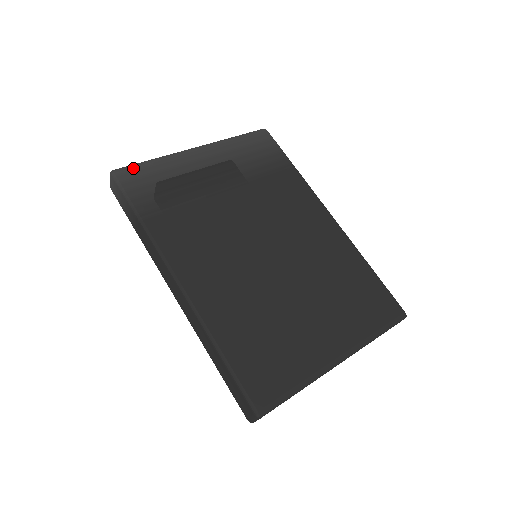
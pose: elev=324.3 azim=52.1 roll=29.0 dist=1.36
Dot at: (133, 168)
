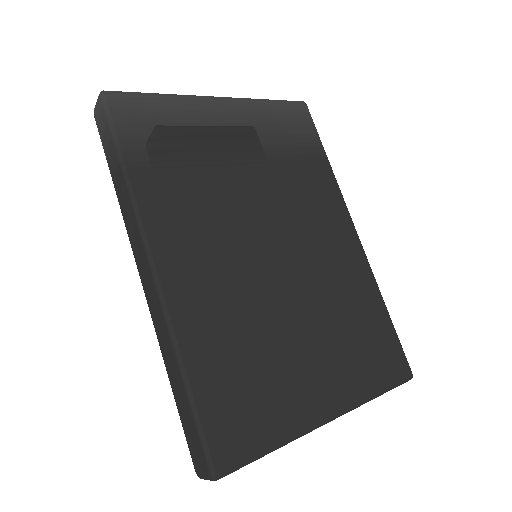
Dot at: (132, 96)
